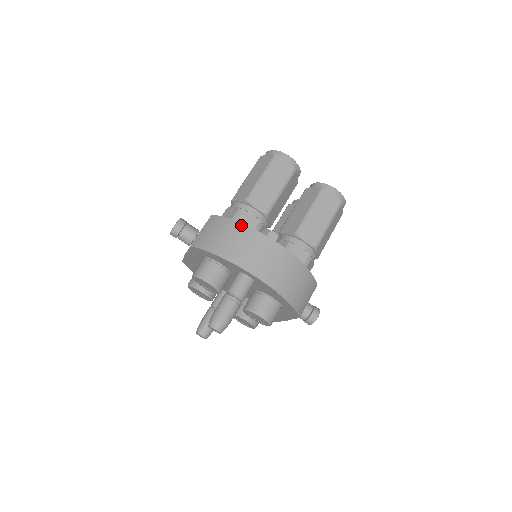
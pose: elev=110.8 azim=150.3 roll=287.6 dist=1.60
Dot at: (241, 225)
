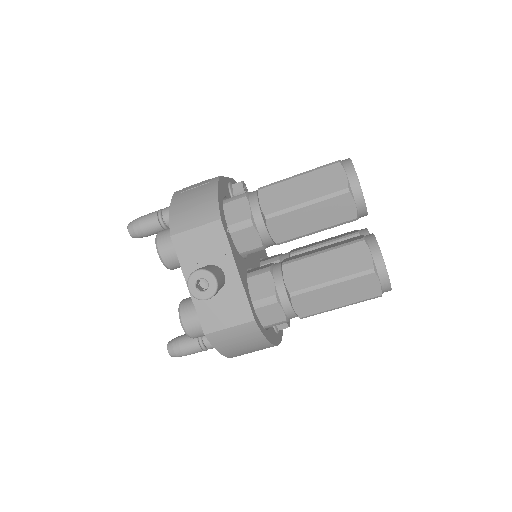
Dot at: (270, 345)
